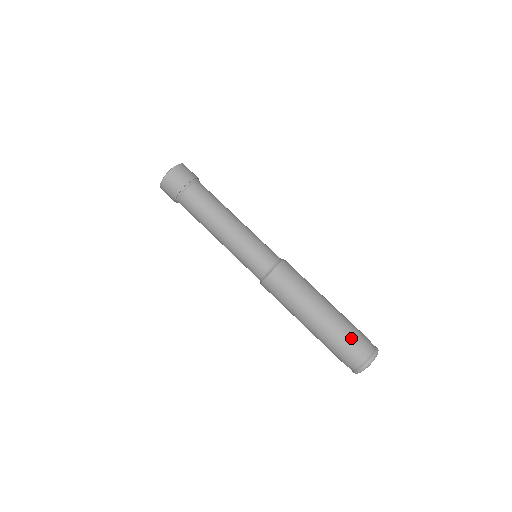
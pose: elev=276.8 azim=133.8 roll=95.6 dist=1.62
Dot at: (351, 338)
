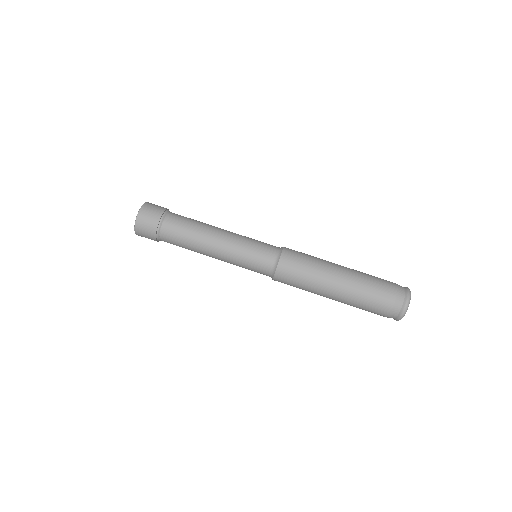
Dot at: (376, 301)
